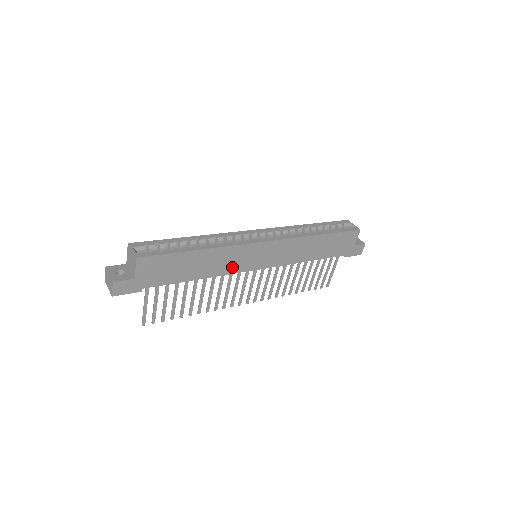
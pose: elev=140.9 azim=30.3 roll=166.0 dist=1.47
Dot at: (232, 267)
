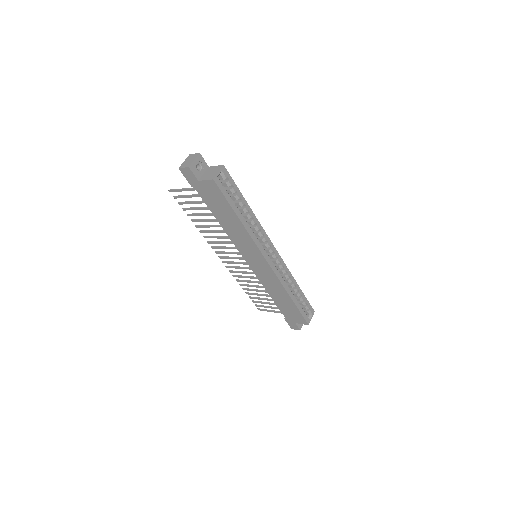
Dot at: (239, 243)
